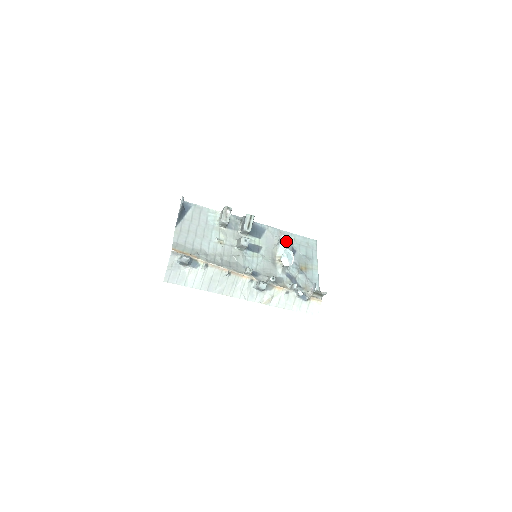
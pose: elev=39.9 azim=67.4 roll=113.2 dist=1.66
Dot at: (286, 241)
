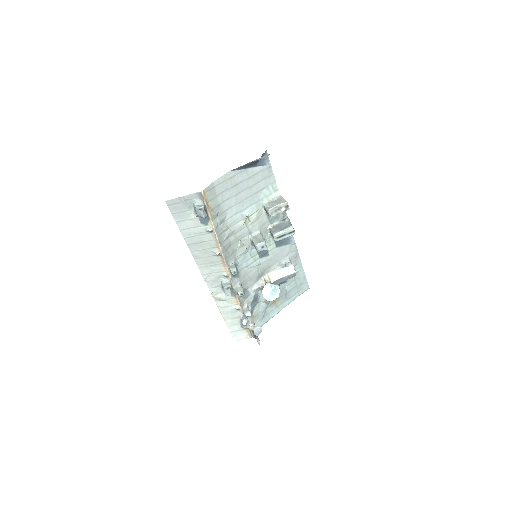
Dot at: (289, 273)
